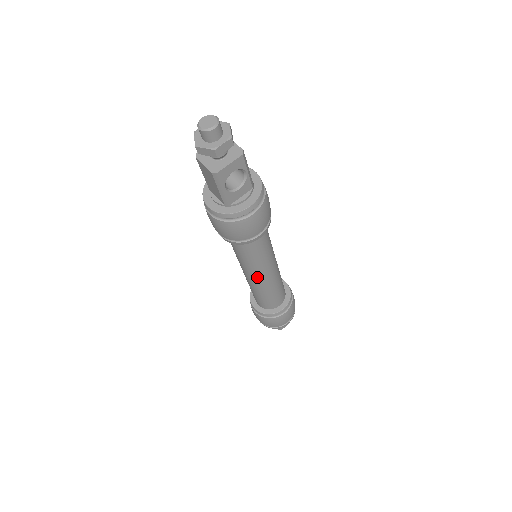
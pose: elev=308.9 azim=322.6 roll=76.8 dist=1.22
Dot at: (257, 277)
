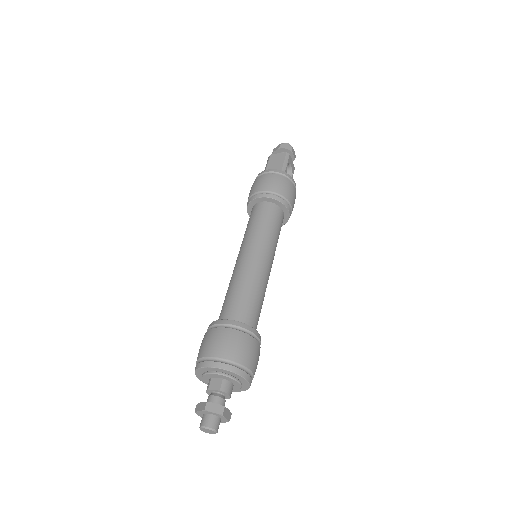
Dot at: (262, 257)
